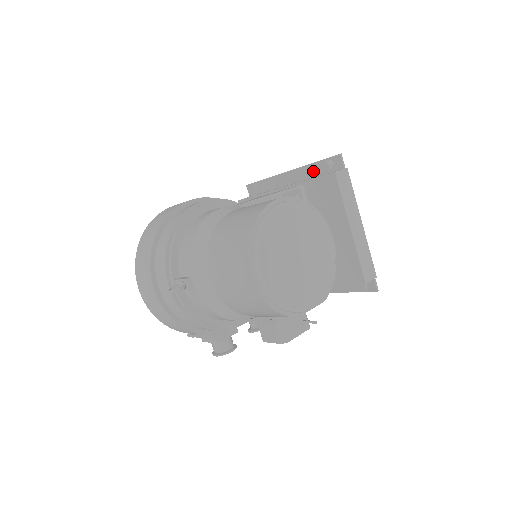
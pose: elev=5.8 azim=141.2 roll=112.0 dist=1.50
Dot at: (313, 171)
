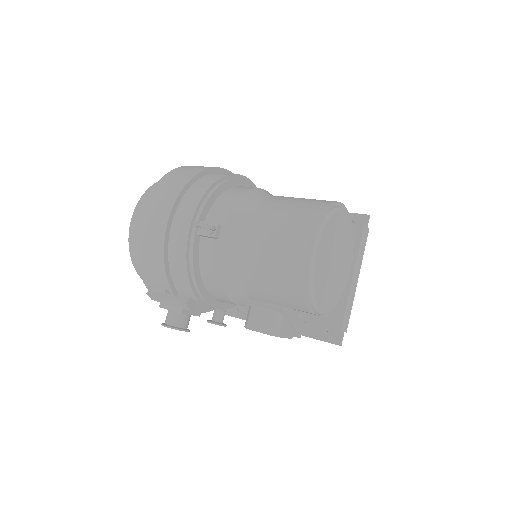
Dot at: occluded
